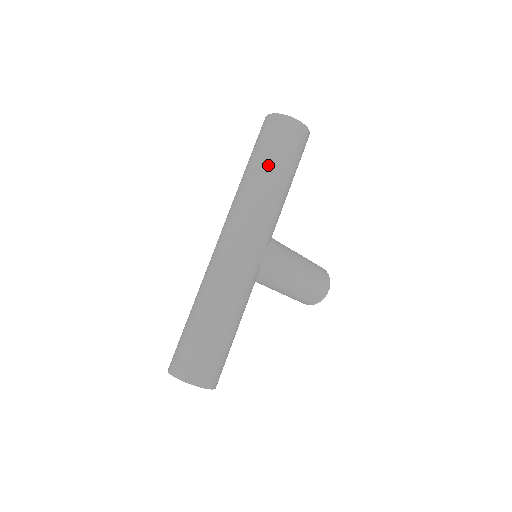
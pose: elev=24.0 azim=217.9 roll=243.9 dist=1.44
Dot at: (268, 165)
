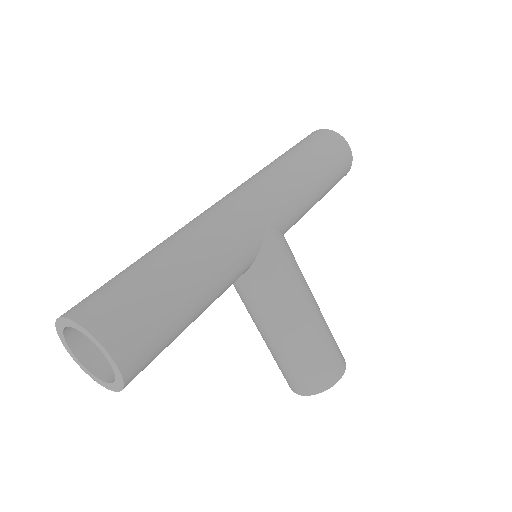
Dot at: (302, 153)
